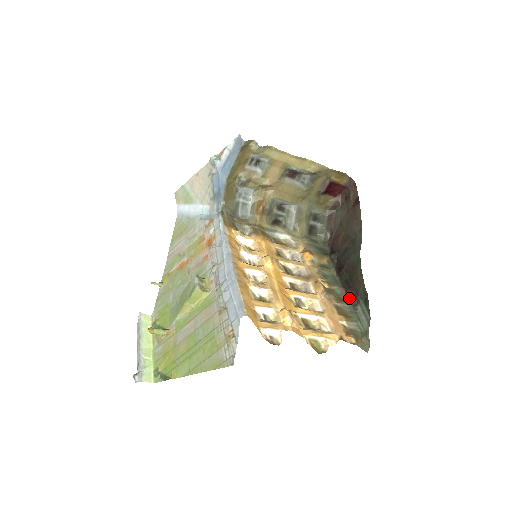
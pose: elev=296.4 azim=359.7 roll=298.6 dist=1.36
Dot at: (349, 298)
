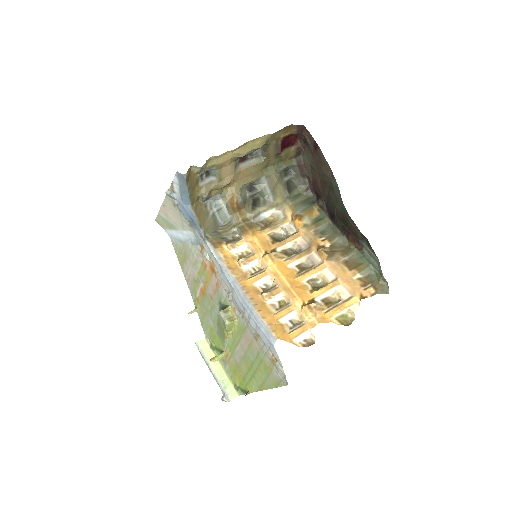
Dot at: (352, 244)
